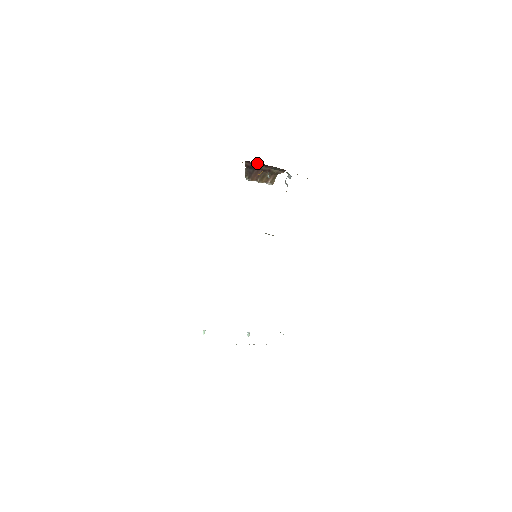
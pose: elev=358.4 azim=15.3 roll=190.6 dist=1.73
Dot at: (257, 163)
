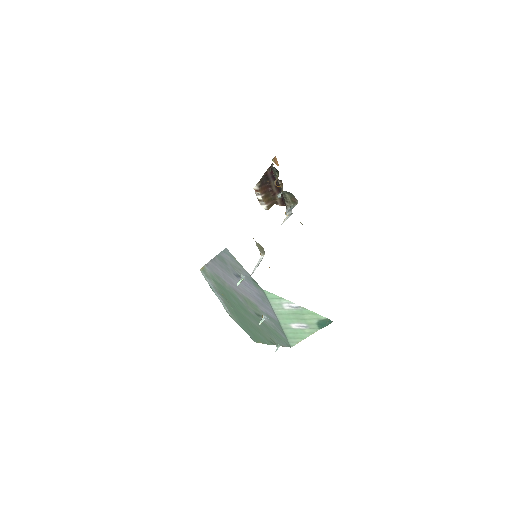
Dot at: (274, 178)
